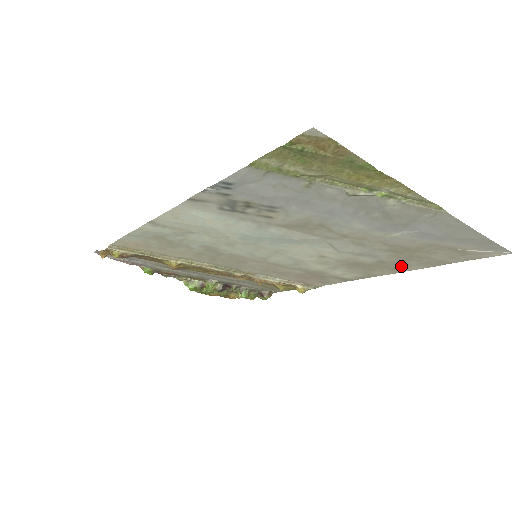
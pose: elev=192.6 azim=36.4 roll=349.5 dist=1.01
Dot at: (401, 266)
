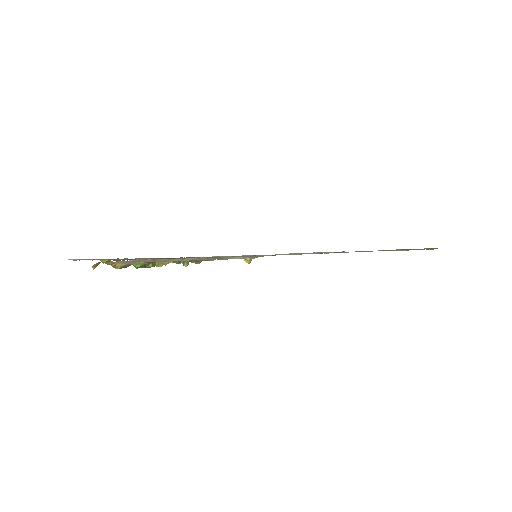
Dot at: occluded
